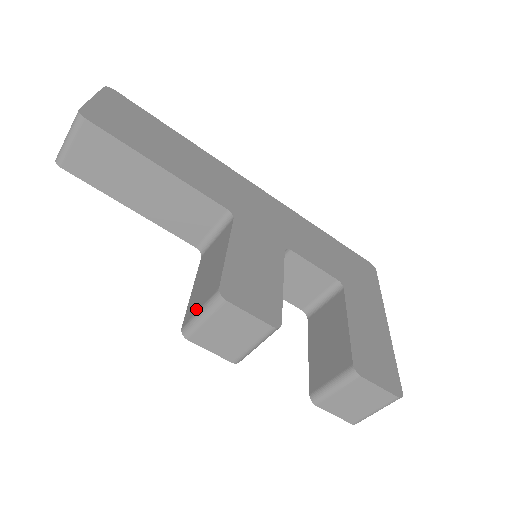
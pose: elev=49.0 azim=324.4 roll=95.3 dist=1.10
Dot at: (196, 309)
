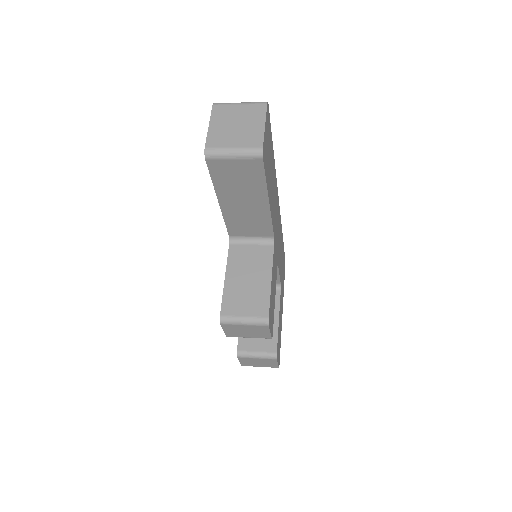
Dot at: (240, 312)
